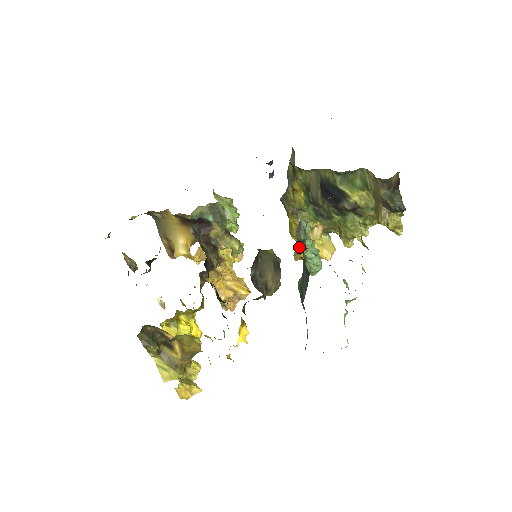
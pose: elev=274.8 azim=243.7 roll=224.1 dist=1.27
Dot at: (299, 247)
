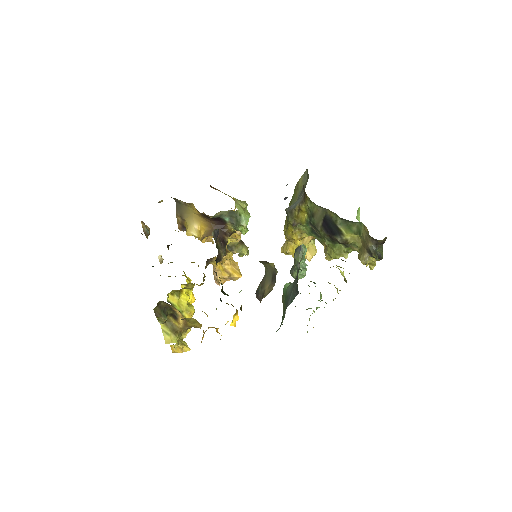
Dot at: (288, 245)
